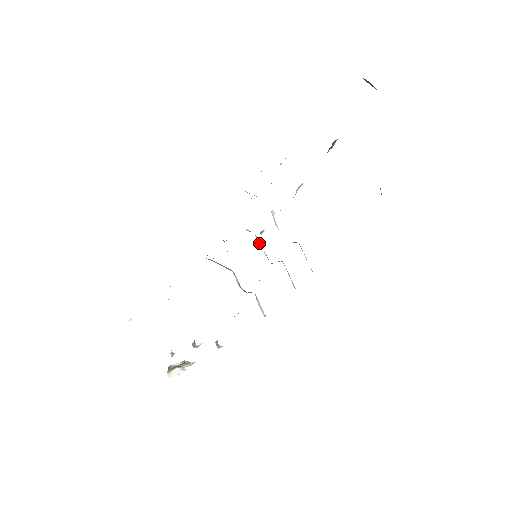
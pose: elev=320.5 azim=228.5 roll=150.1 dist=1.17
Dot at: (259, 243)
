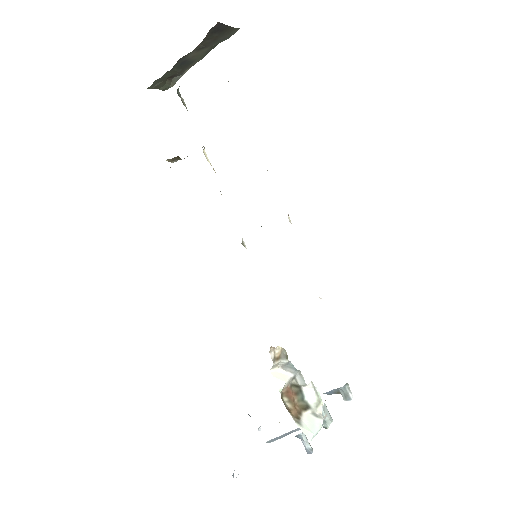
Dot at: occluded
